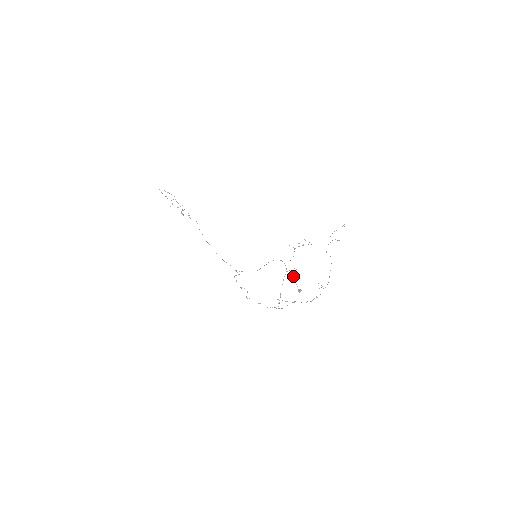
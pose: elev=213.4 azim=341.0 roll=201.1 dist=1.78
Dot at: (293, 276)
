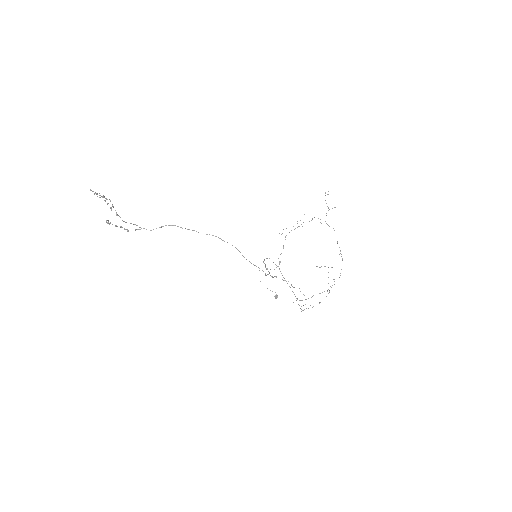
Dot at: occluded
